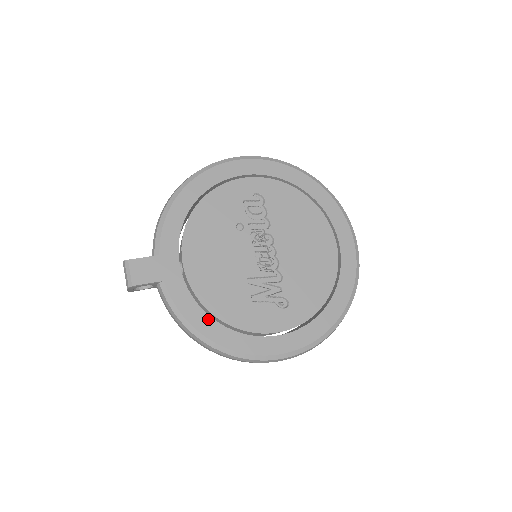
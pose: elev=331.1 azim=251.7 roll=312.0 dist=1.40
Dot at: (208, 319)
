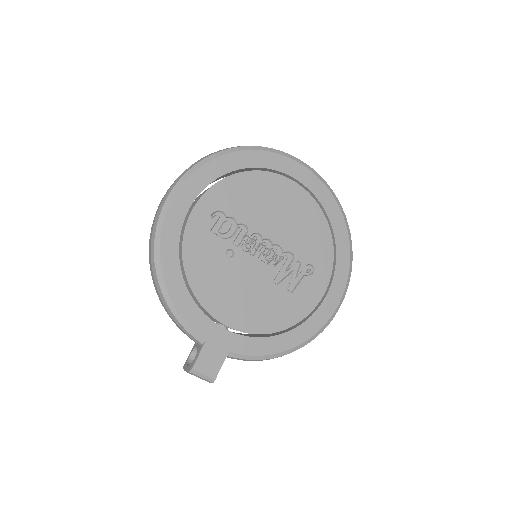
Dot at: (280, 338)
